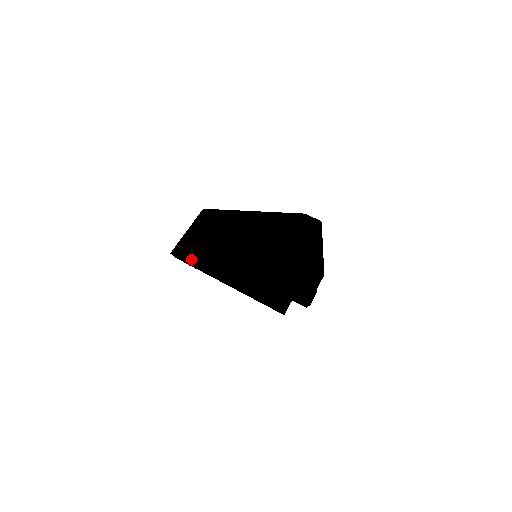
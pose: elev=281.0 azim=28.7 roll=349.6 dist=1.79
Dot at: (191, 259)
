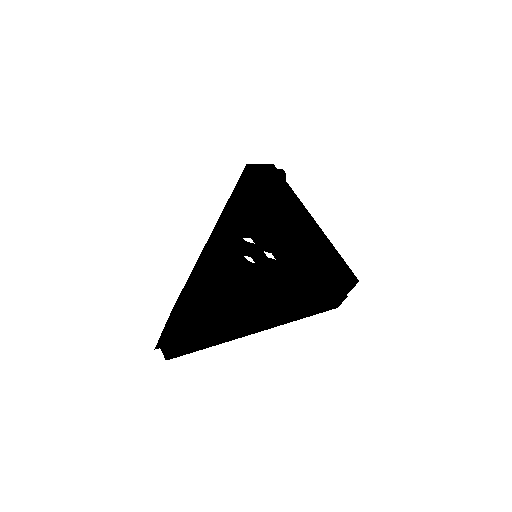
Dot at: occluded
